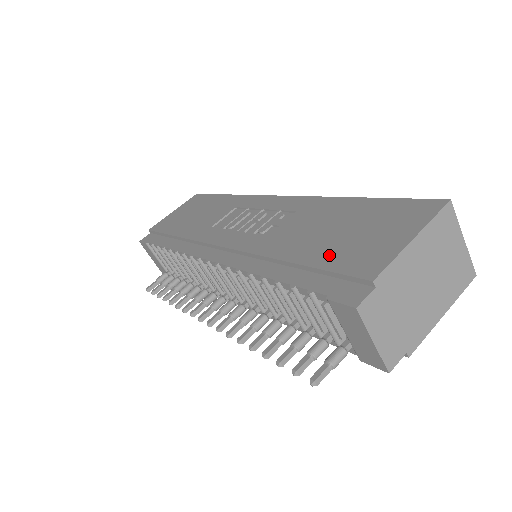
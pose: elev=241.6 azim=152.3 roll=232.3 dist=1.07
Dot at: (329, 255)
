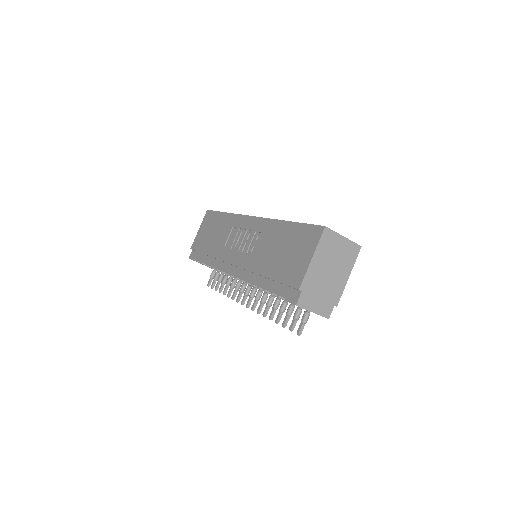
Dot at: (281, 272)
